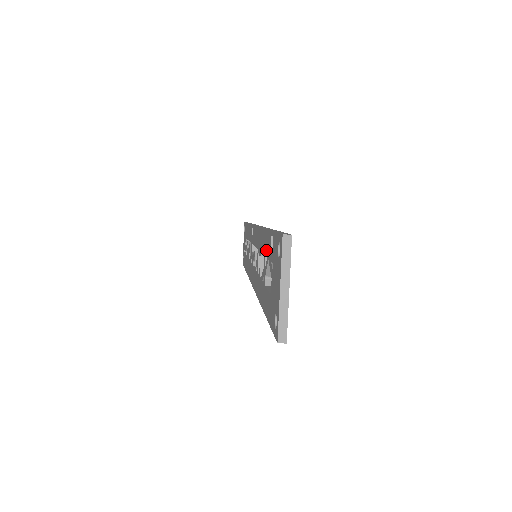
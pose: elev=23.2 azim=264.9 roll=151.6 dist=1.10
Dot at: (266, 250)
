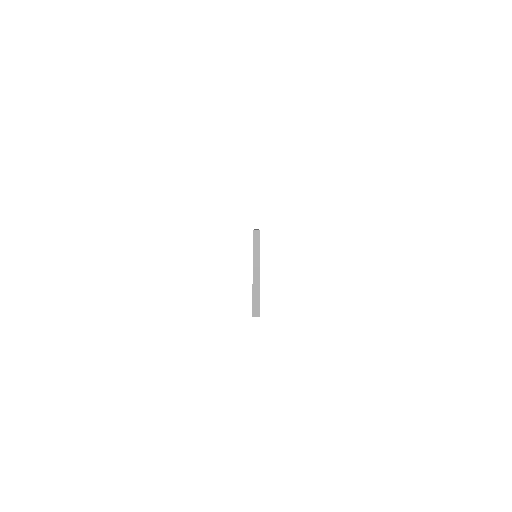
Dot at: occluded
